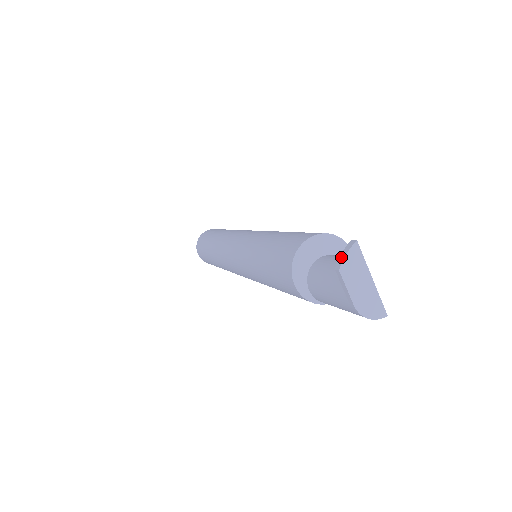
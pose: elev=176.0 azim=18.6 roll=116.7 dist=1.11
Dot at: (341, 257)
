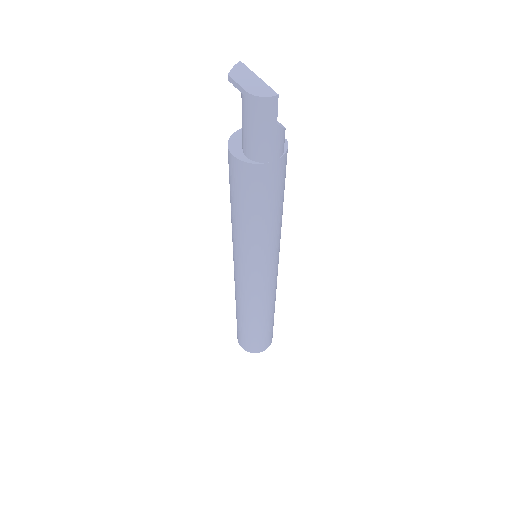
Dot at: (231, 73)
